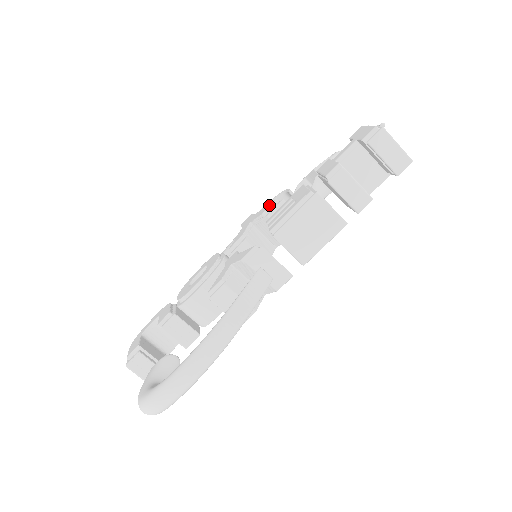
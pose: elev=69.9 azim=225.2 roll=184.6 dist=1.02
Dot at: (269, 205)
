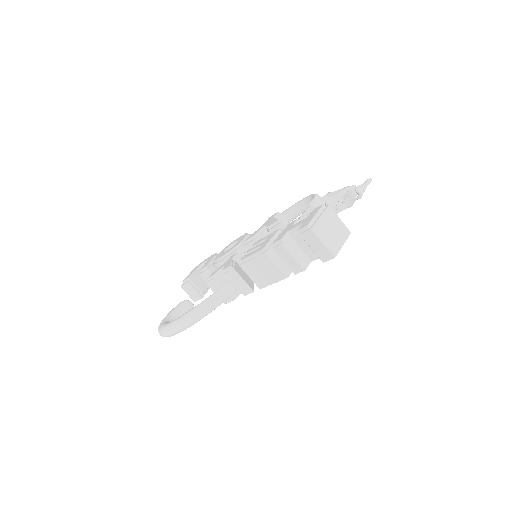
Dot at: (274, 222)
